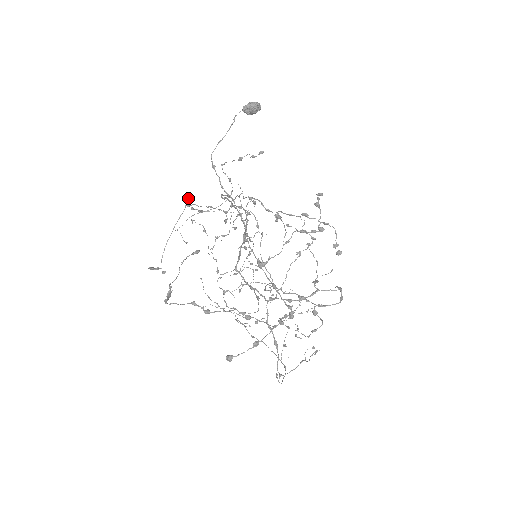
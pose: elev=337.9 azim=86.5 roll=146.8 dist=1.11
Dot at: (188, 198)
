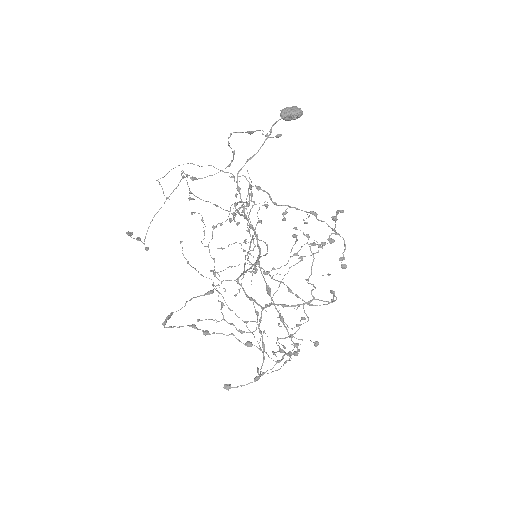
Dot at: occluded
